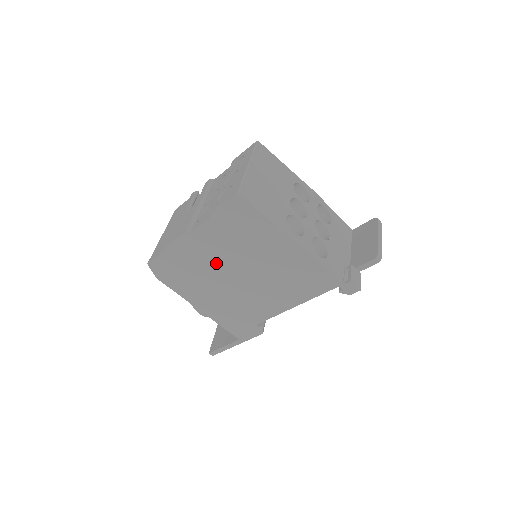
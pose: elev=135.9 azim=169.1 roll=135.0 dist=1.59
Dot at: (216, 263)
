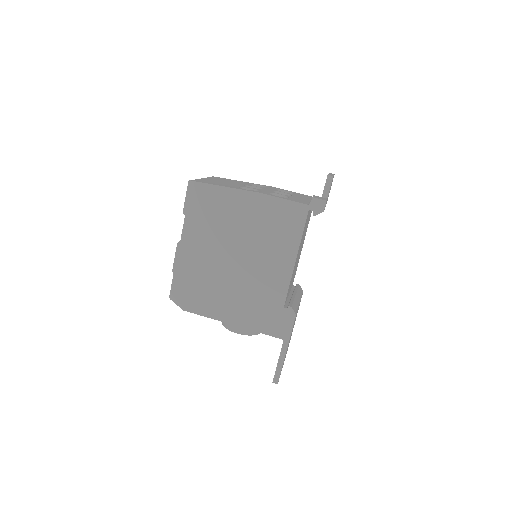
Dot at: (213, 258)
